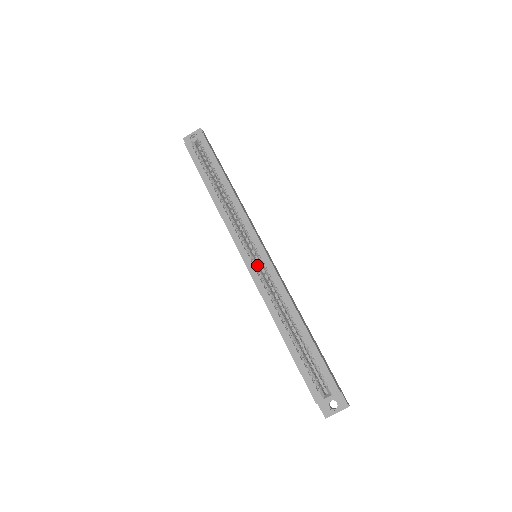
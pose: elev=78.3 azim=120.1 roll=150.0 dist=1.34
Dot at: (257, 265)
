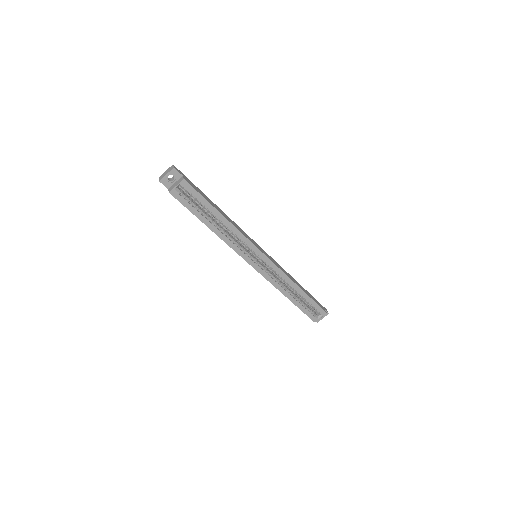
Dot at: (262, 265)
